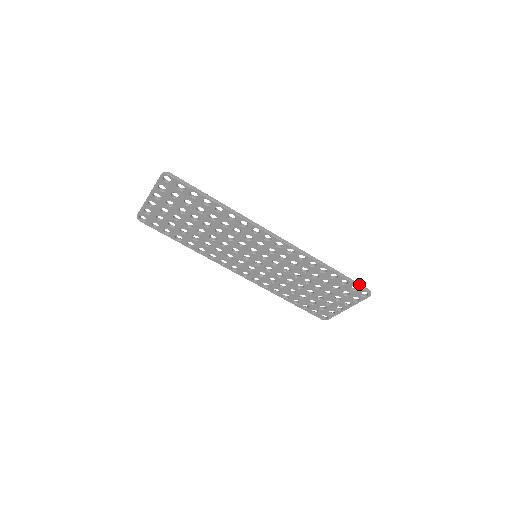
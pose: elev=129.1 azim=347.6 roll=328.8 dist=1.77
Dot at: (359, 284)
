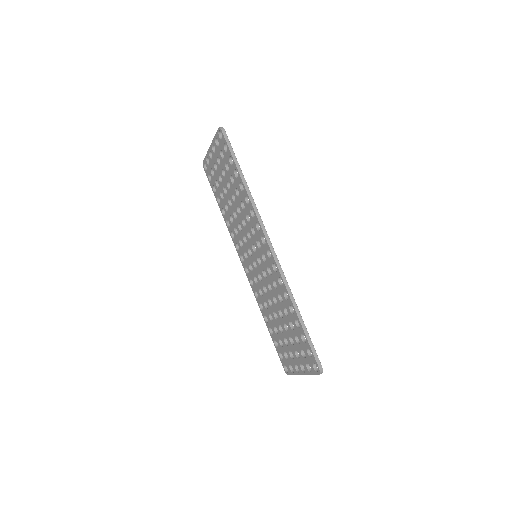
Dot at: (315, 352)
